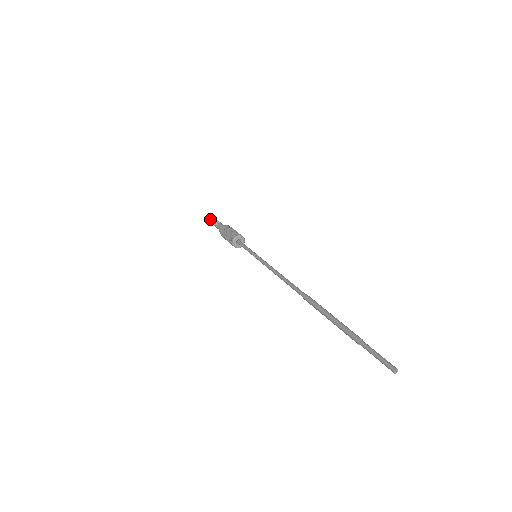
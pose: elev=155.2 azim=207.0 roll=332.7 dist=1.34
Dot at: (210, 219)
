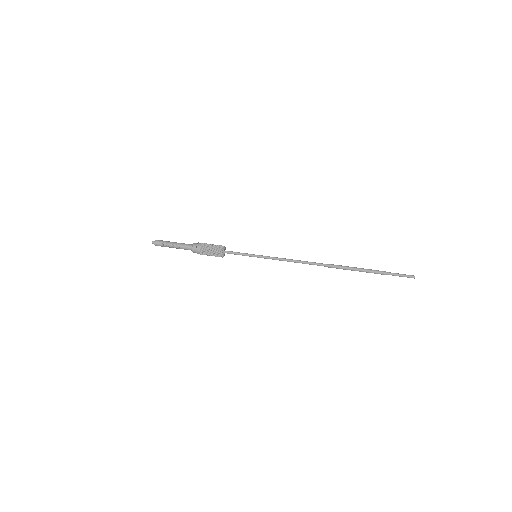
Dot at: (166, 243)
